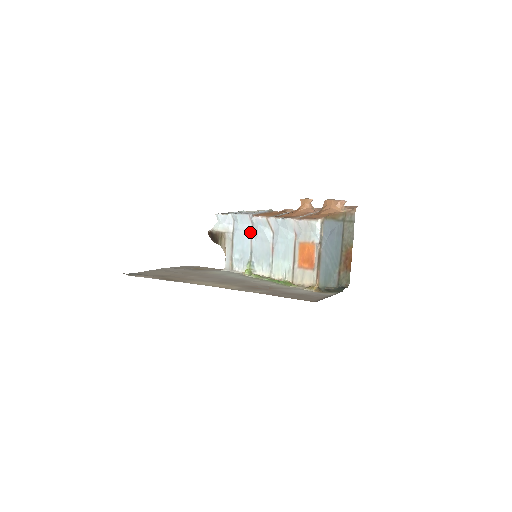
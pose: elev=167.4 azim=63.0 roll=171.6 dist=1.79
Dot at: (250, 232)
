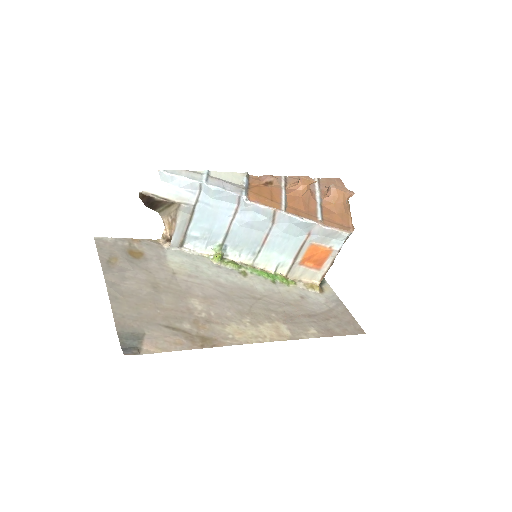
Dot at: (232, 213)
